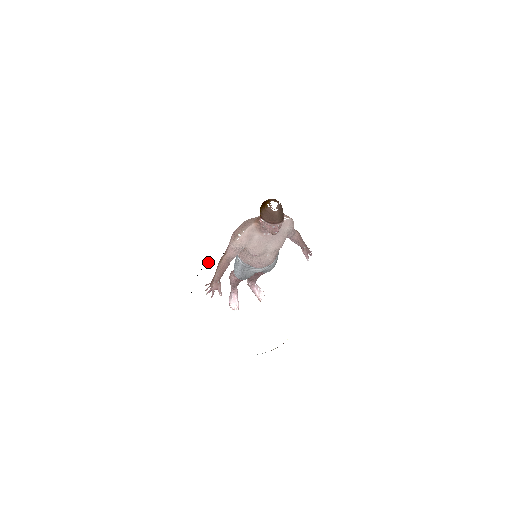
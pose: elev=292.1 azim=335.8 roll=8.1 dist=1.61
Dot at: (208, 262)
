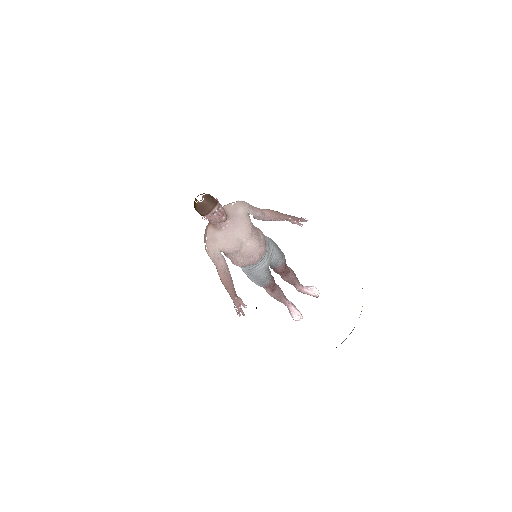
Dot at: occluded
